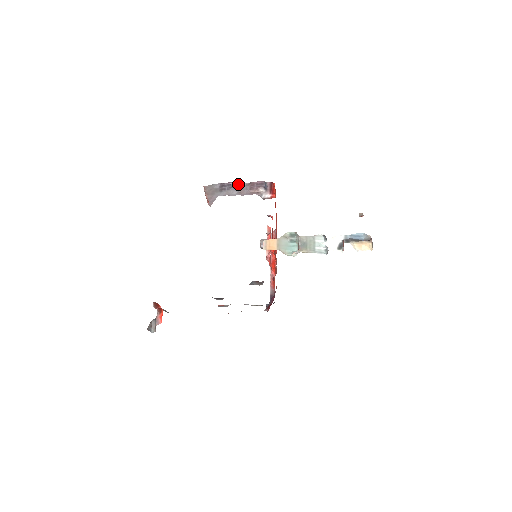
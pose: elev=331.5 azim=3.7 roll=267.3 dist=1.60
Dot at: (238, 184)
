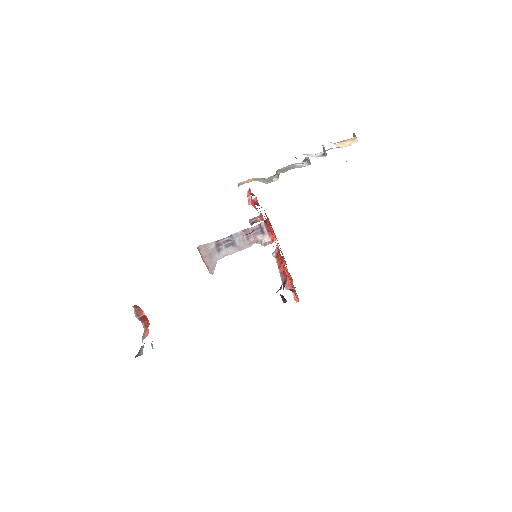
Dot at: (233, 236)
